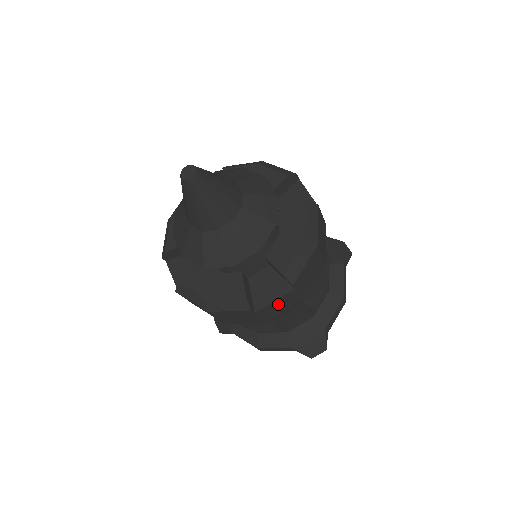
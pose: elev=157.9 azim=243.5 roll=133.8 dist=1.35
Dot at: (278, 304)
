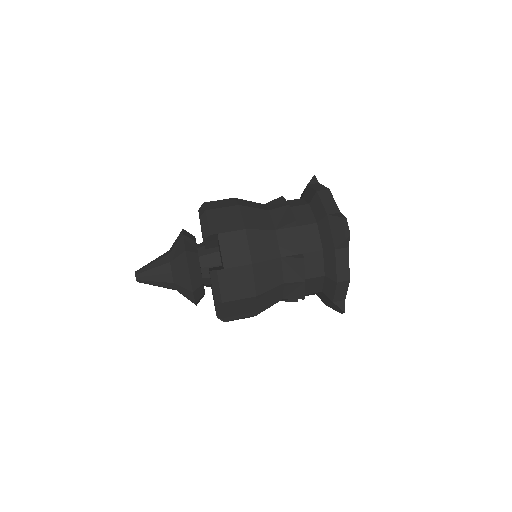
Dot at: occluded
